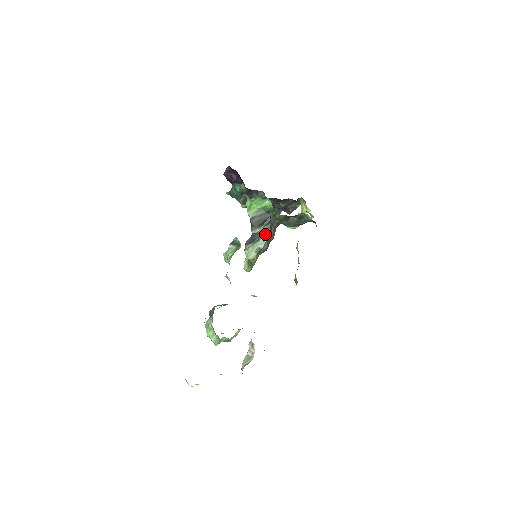
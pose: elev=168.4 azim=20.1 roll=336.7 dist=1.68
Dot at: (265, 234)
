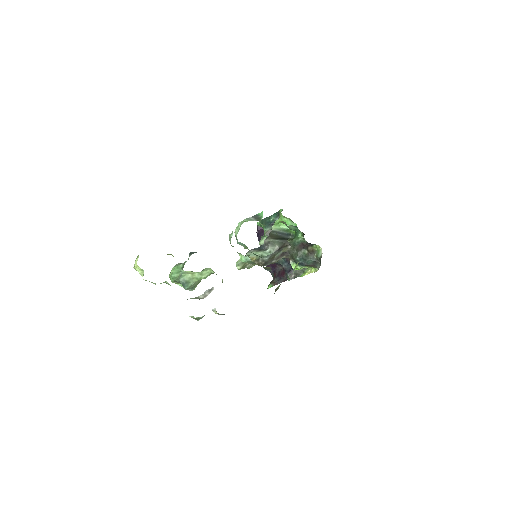
Dot at: (275, 247)
